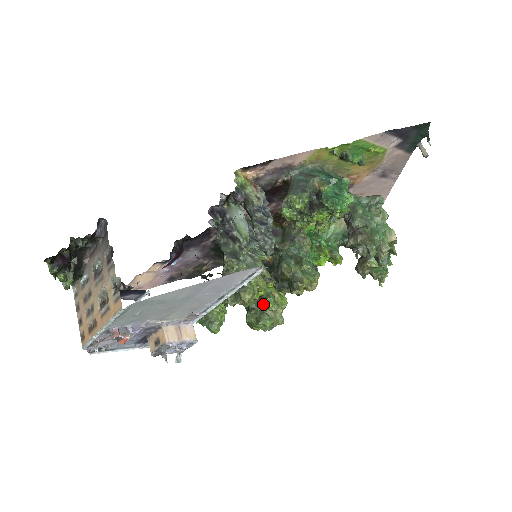
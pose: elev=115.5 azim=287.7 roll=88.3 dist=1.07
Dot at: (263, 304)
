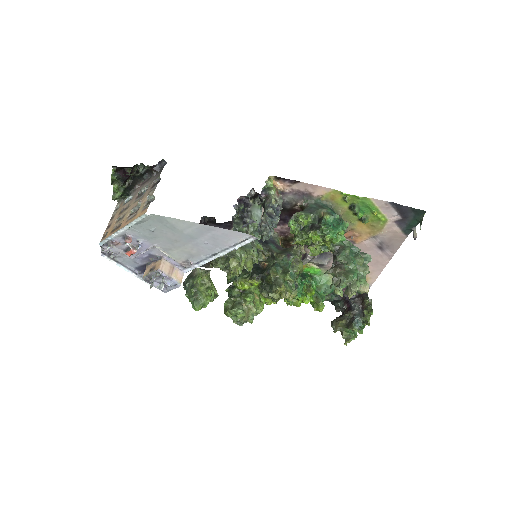
Dot at: (243, 296)
